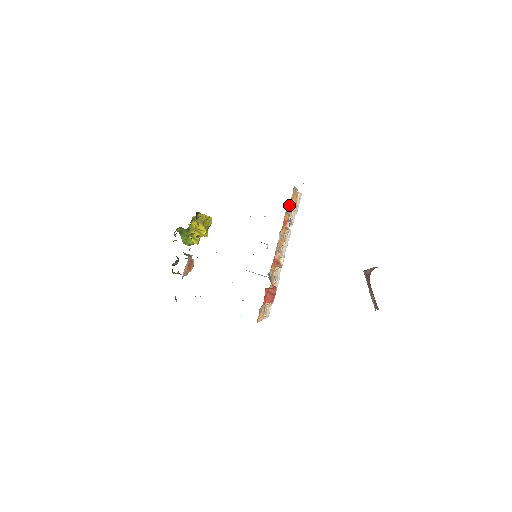
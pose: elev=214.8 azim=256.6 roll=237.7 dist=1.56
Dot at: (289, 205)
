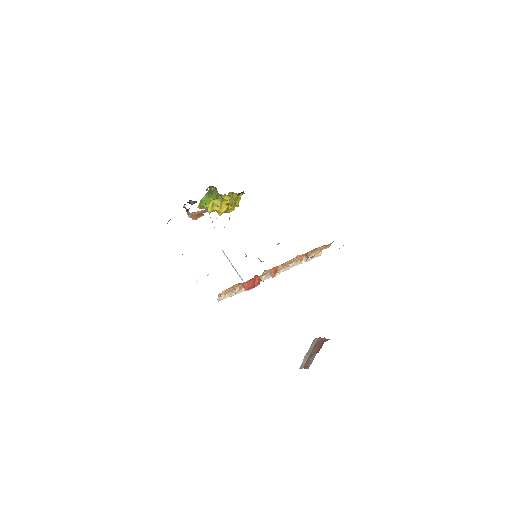
Dot at: (318, 248)
